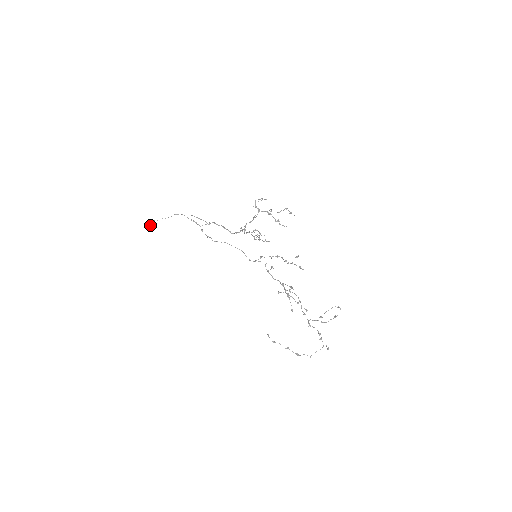
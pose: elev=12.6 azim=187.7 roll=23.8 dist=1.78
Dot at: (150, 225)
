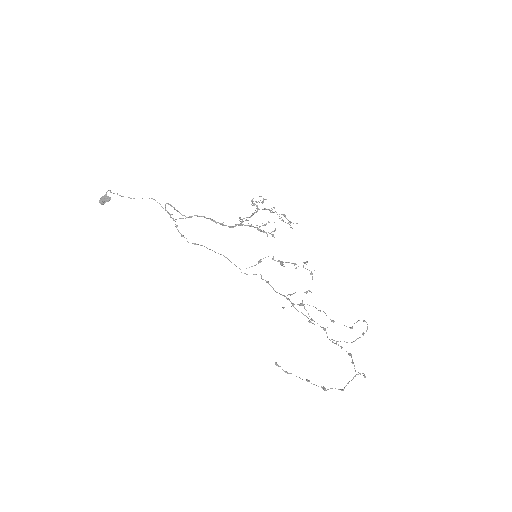
Dot at: (106, 200)
